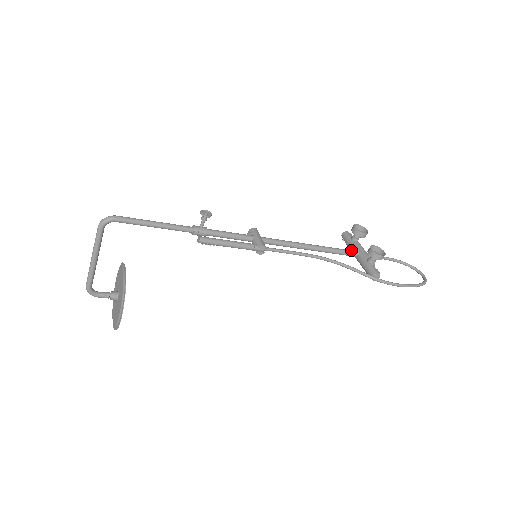
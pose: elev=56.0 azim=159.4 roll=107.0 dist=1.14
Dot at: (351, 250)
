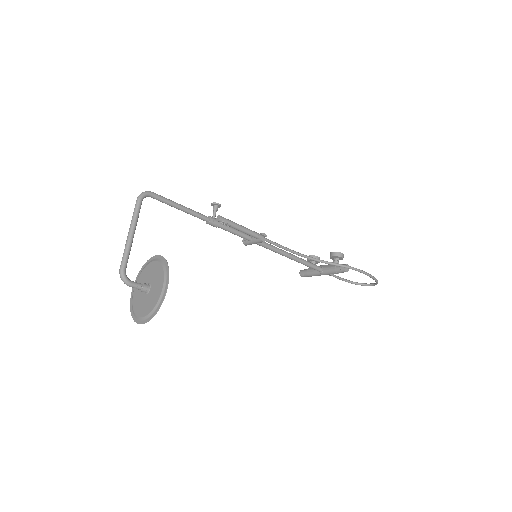
Dot at: (316, 266)
